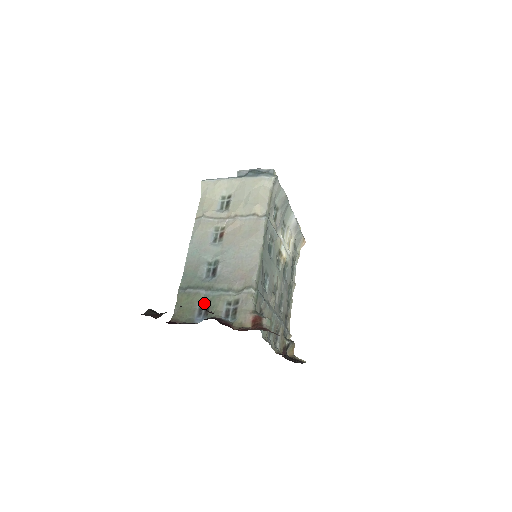
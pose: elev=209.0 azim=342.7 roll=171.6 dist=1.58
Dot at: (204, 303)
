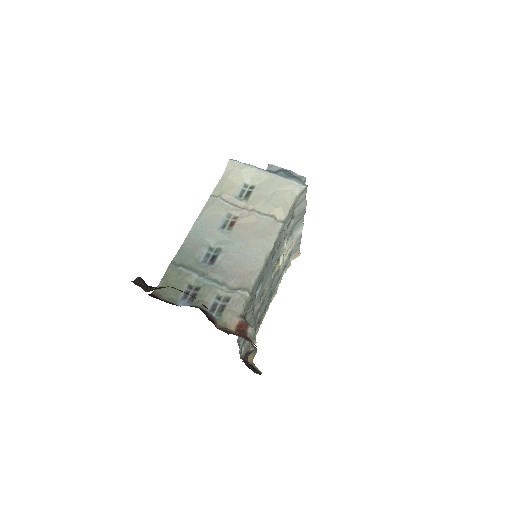
Dot at: (193, 287)
